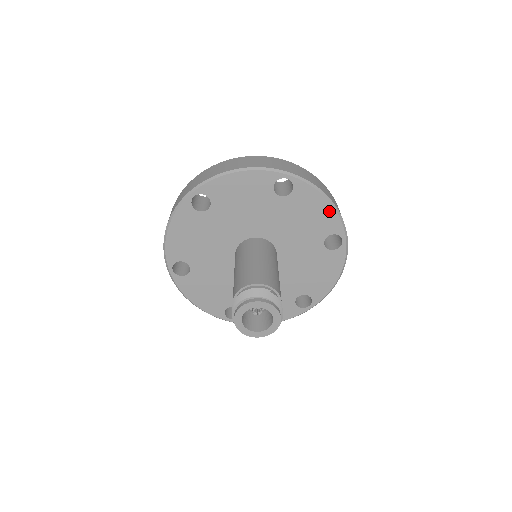
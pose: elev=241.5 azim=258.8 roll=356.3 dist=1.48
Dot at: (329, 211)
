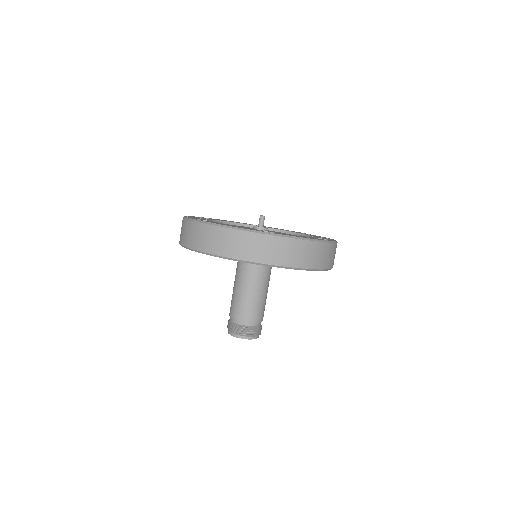
Dot at: occluded
